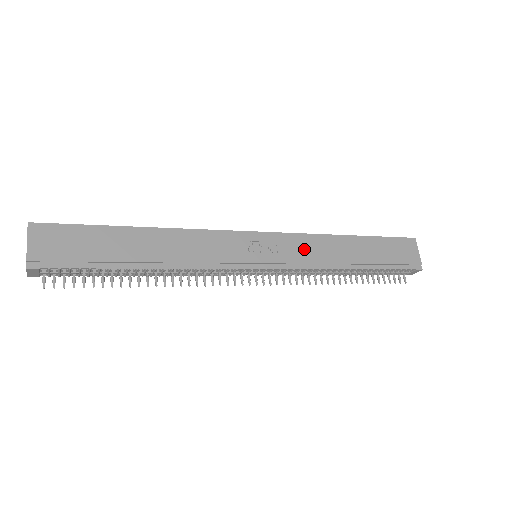
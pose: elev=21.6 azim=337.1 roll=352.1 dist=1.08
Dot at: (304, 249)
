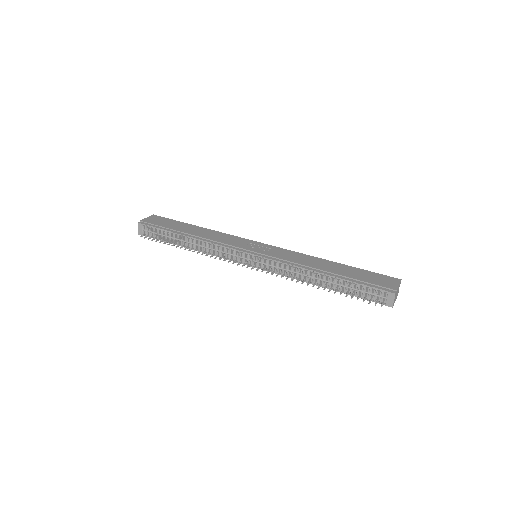
Dot at: (289, 256)
